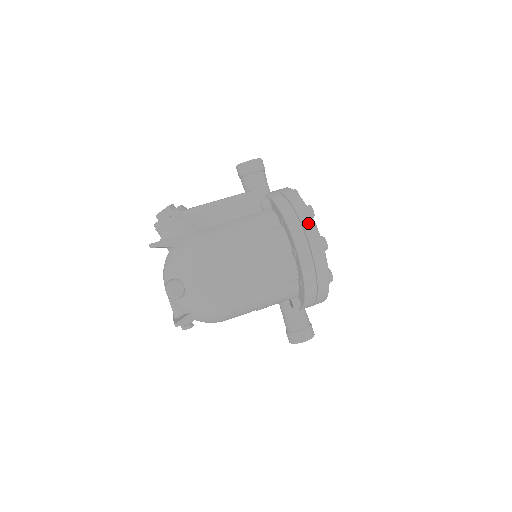
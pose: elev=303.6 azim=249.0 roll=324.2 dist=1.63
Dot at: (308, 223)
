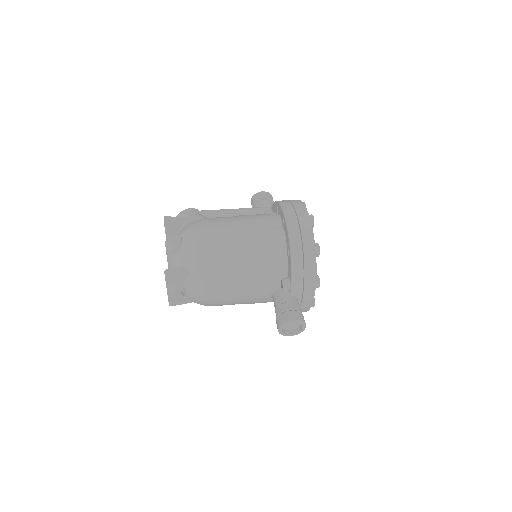
Dot at: (297, 203)
